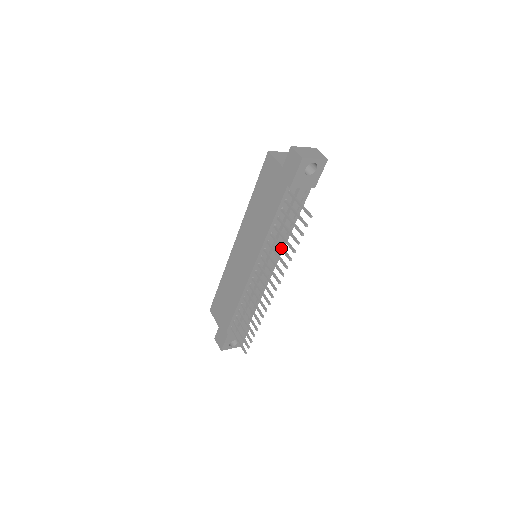
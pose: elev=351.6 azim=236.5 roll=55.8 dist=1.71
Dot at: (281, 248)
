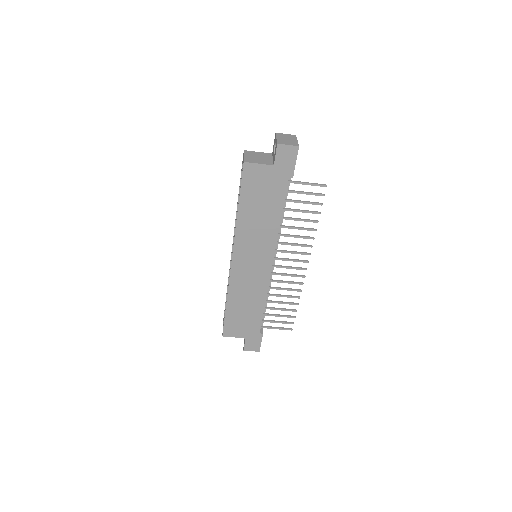
Dot at: (300, 229)
